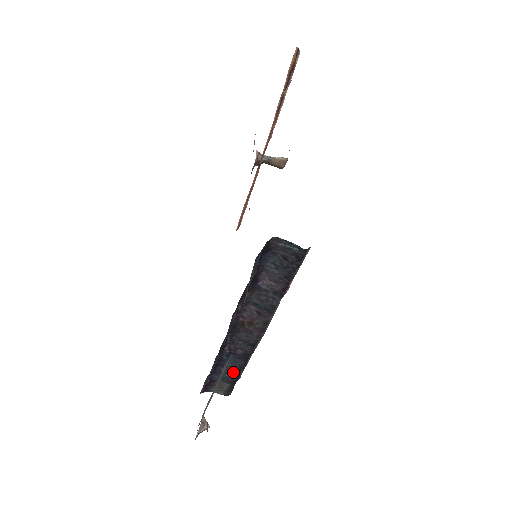
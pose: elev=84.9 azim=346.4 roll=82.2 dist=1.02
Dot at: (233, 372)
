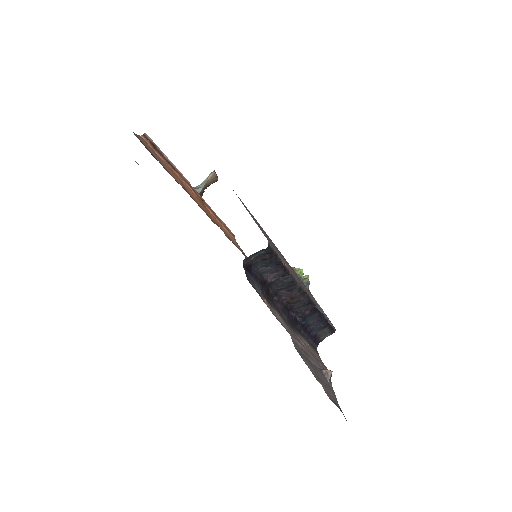
Dot at: (319, 322)
